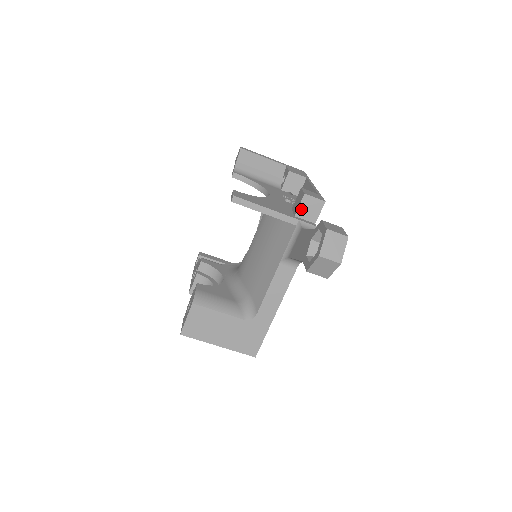
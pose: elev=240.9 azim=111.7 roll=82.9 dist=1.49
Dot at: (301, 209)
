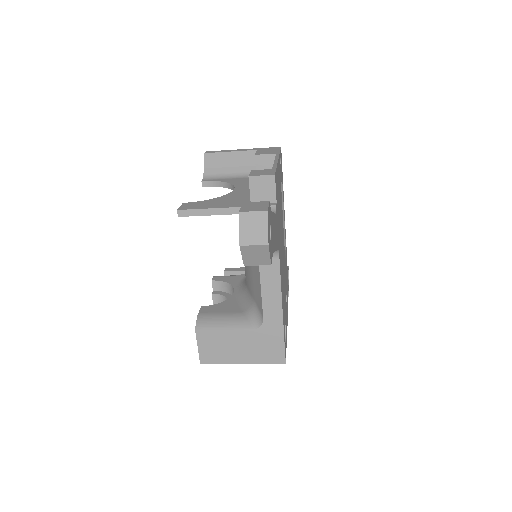
Dot at: (254, 194)
